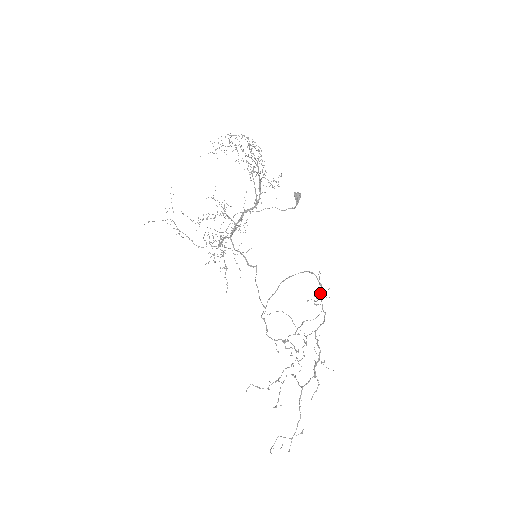
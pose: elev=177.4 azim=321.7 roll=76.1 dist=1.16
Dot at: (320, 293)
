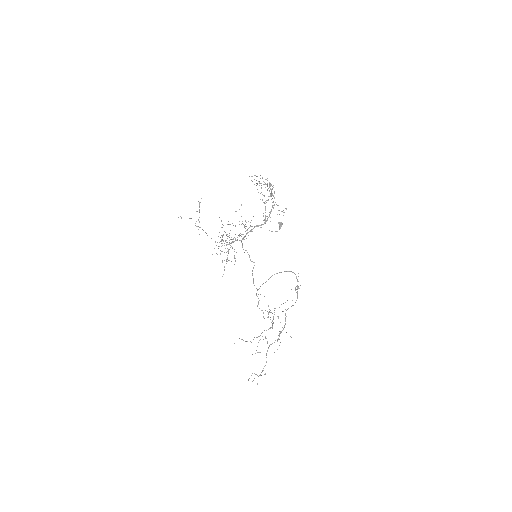
Dot at: (297, 286)
